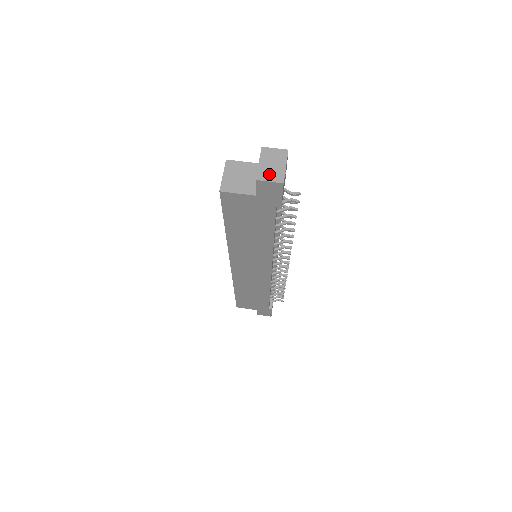
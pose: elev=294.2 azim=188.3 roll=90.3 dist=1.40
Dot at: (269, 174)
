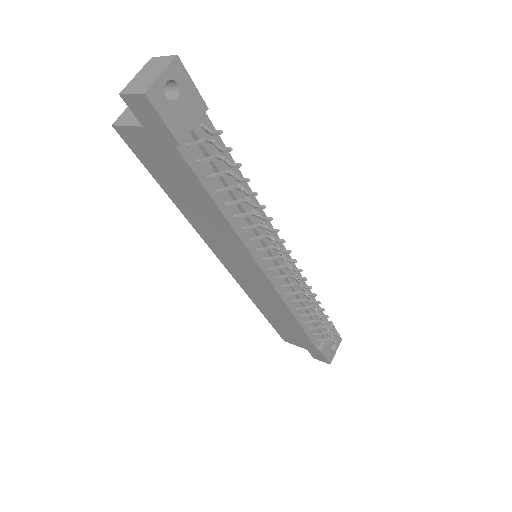
Dot at: (137, 85)
